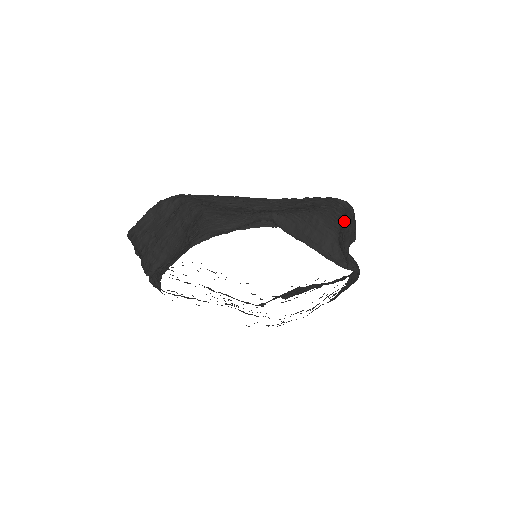
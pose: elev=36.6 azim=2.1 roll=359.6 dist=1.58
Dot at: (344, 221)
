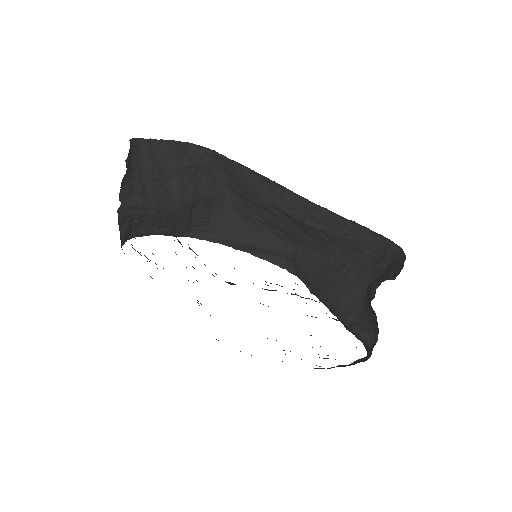
Dot at: (386, 270)
